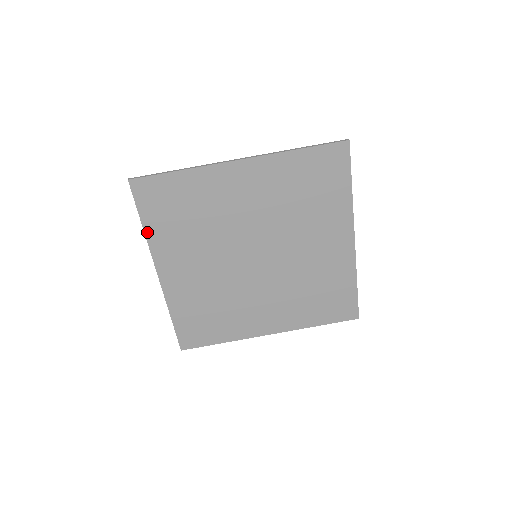
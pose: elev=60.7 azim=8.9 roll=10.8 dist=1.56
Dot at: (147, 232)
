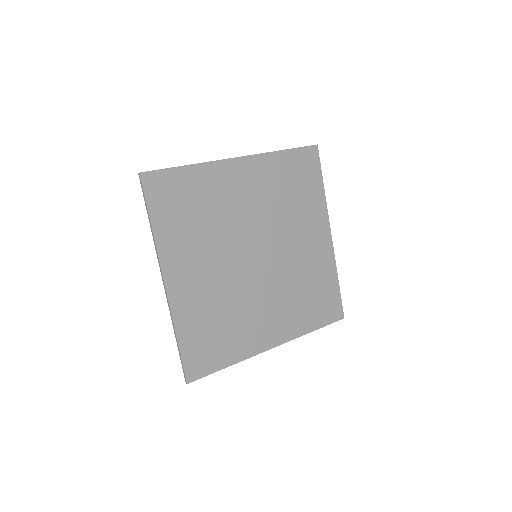
Dot at: (155, 232)
